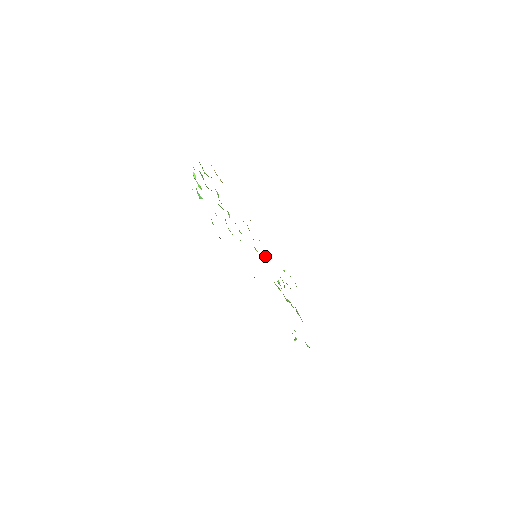
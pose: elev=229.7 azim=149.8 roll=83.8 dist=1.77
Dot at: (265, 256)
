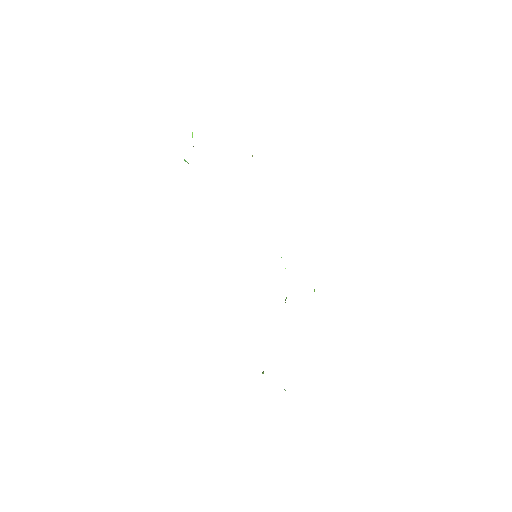
Dot at: occluded
